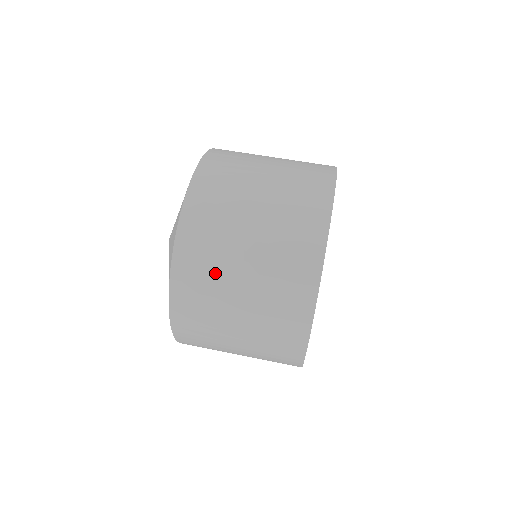
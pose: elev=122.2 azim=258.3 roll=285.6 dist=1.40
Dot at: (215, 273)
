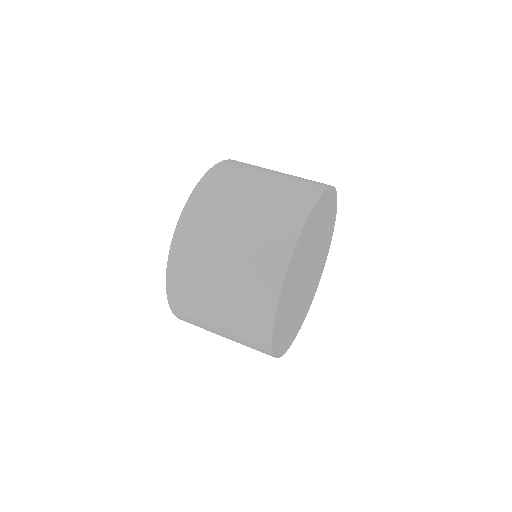
Dot at: (214, 222)
